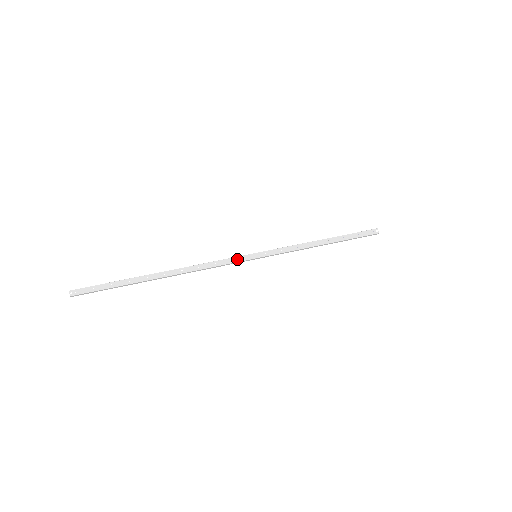
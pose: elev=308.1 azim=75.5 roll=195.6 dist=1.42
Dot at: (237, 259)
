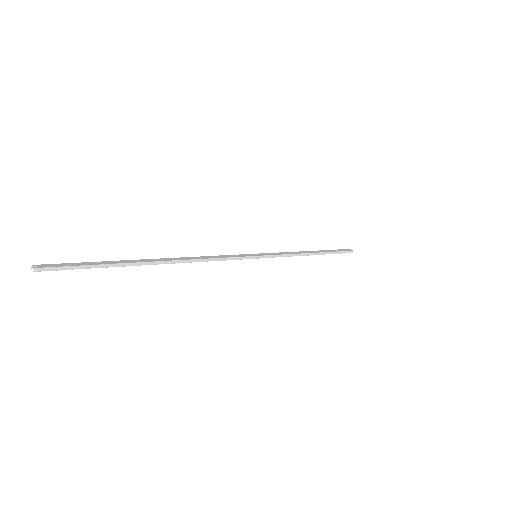
Dot at: (238, 255)
